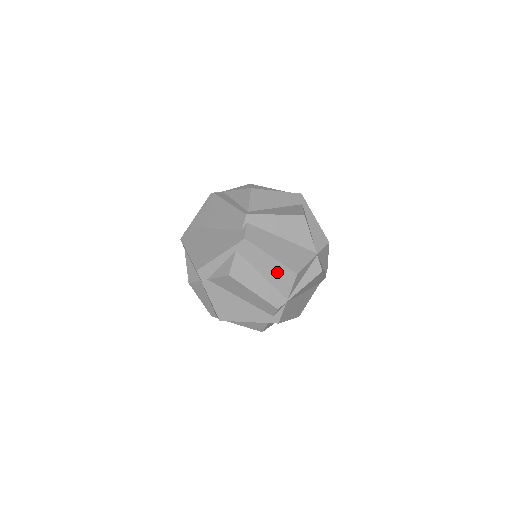
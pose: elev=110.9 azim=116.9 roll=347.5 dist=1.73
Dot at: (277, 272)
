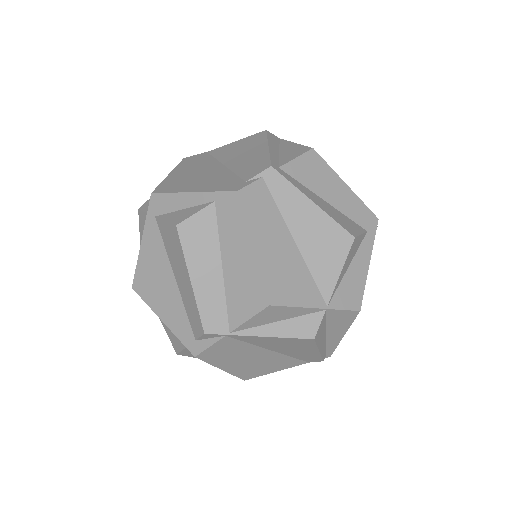
Dot at: (245, 279)
